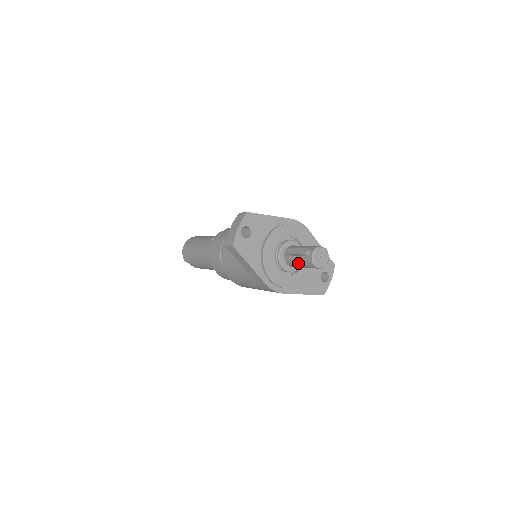
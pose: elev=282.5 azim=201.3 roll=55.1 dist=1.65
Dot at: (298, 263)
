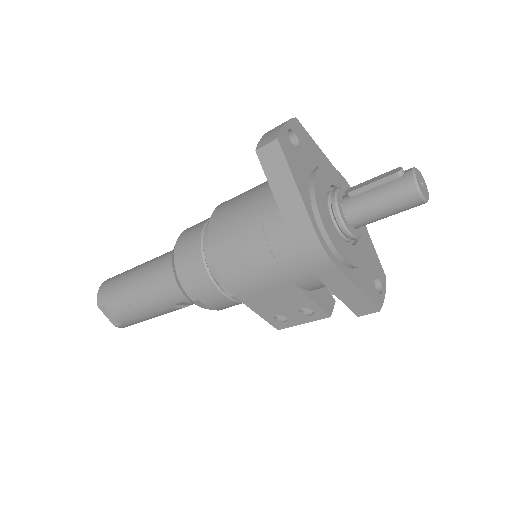
Dot at: (376, 199)
